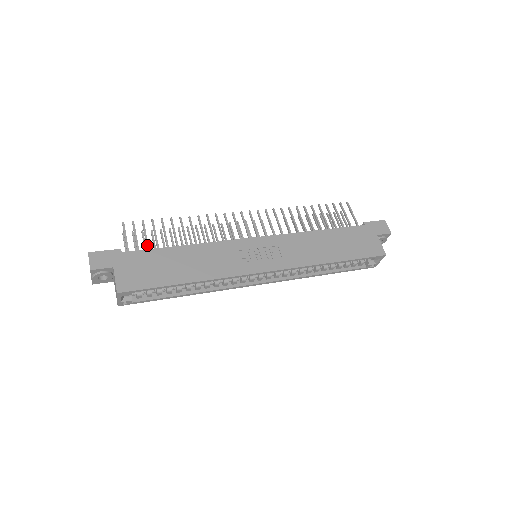
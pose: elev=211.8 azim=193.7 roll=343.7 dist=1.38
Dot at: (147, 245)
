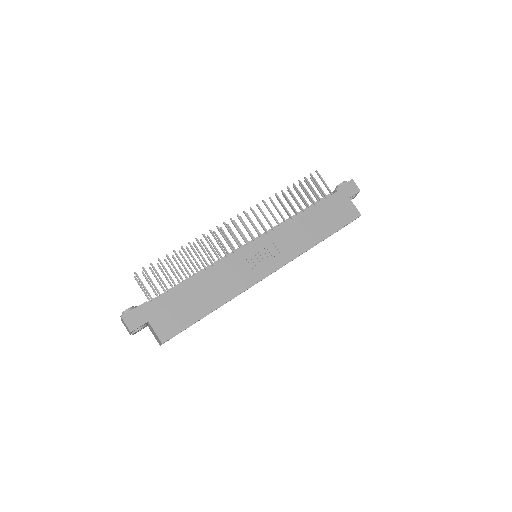
Dot at: (165, 287)
